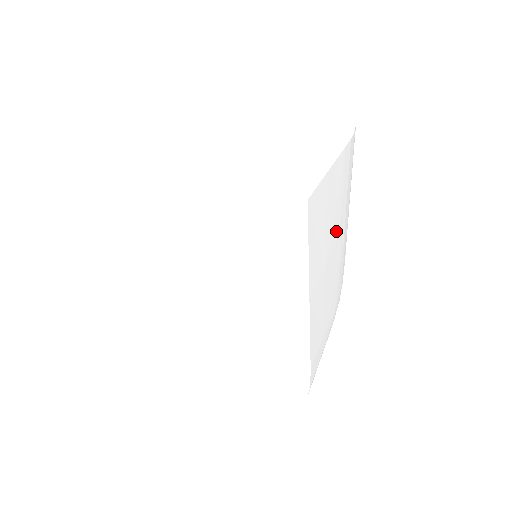
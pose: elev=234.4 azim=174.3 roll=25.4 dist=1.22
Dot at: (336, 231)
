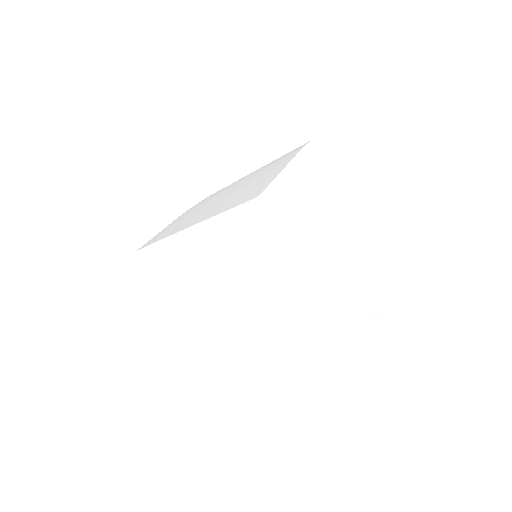
Dot at: occluded
